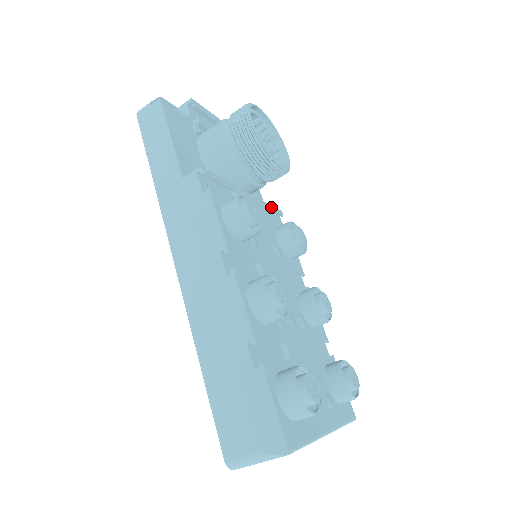
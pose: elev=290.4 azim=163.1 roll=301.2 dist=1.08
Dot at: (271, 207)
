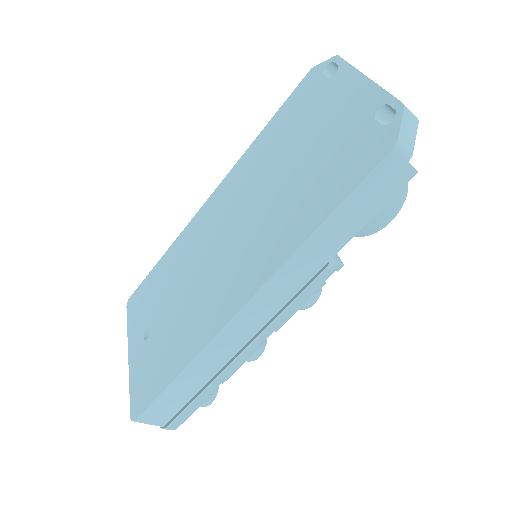
Dot at: occluded
